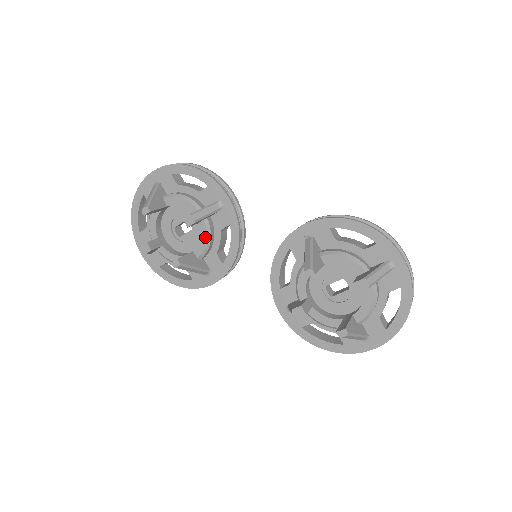
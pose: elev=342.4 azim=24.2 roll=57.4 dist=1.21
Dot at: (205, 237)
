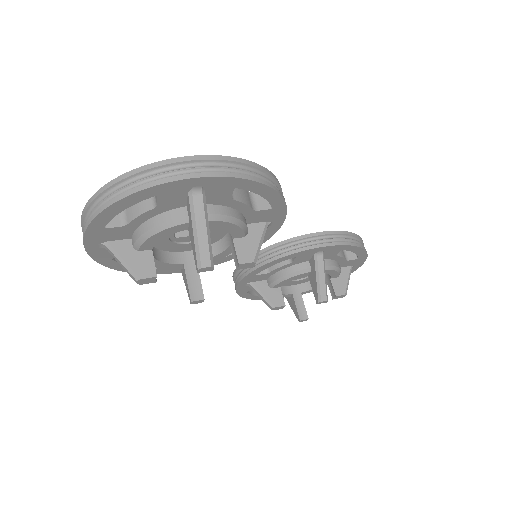
Dot at: (227, 254)
